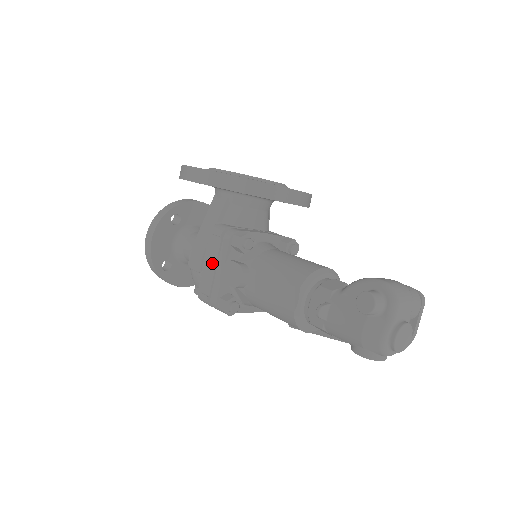
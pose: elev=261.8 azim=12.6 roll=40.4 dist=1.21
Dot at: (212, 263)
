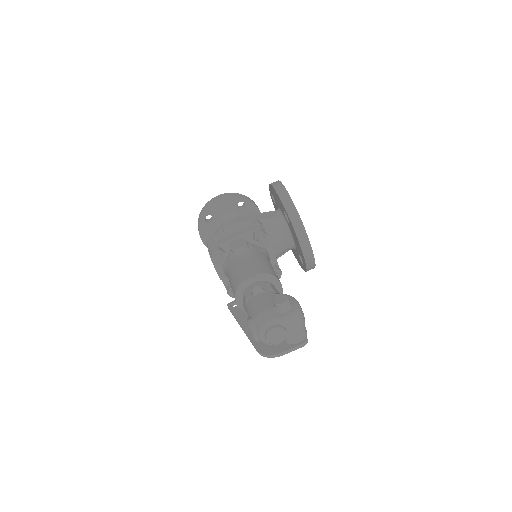
Dot at: (235, 231)
